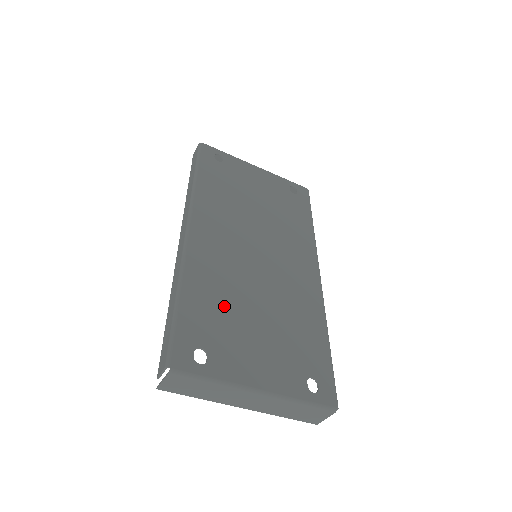
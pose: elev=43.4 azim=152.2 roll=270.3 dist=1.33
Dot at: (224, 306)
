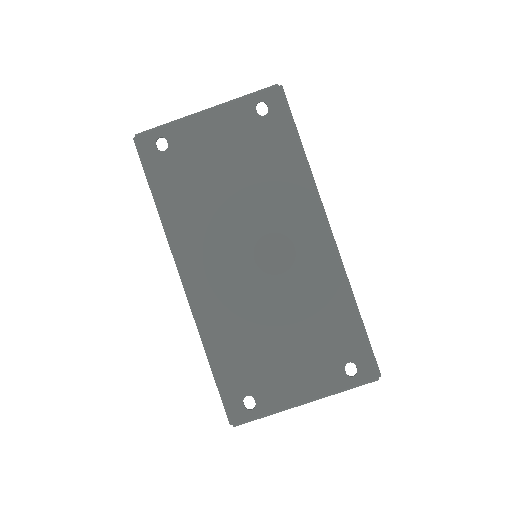
Dot at: (248, 345)
